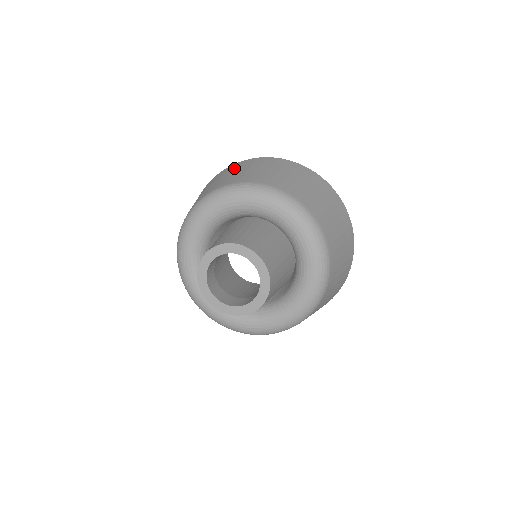
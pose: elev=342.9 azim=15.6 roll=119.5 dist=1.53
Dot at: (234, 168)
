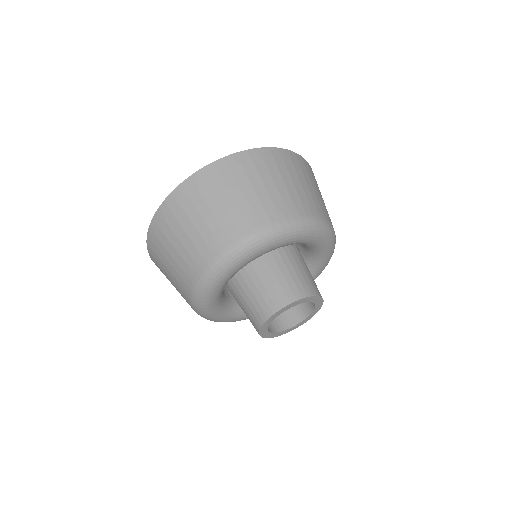
Dot at: (224, 181)
